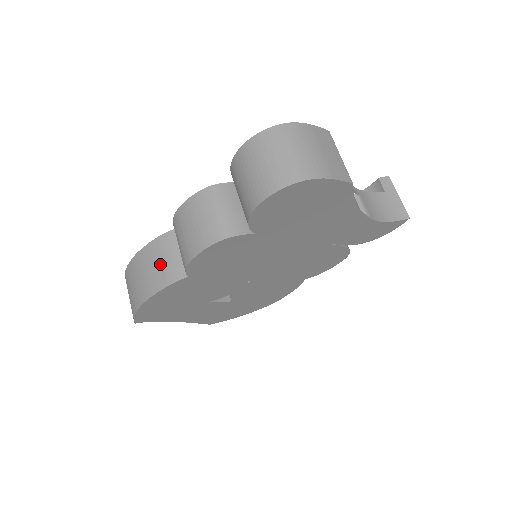
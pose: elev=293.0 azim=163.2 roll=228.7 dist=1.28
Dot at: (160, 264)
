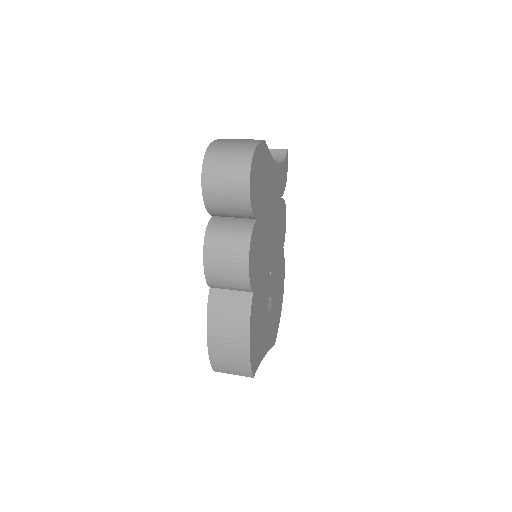
Dot at: (230, 313)
